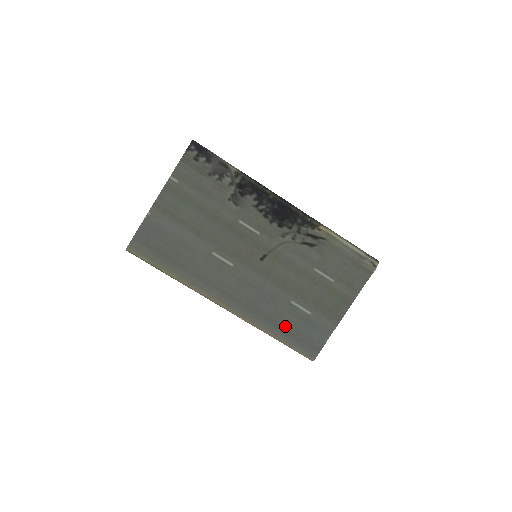
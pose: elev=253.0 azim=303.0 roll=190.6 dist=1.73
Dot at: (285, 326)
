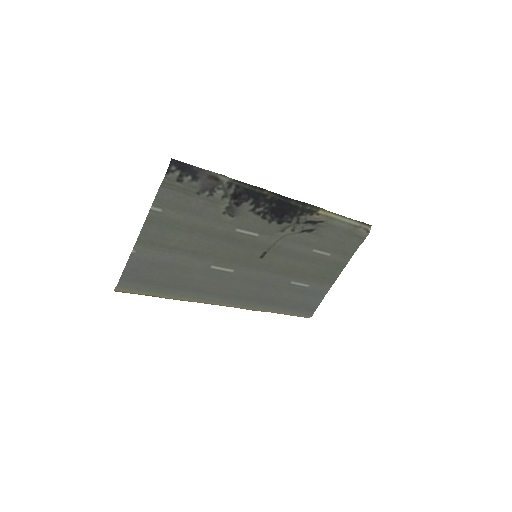
Dot at: (285, 302)
